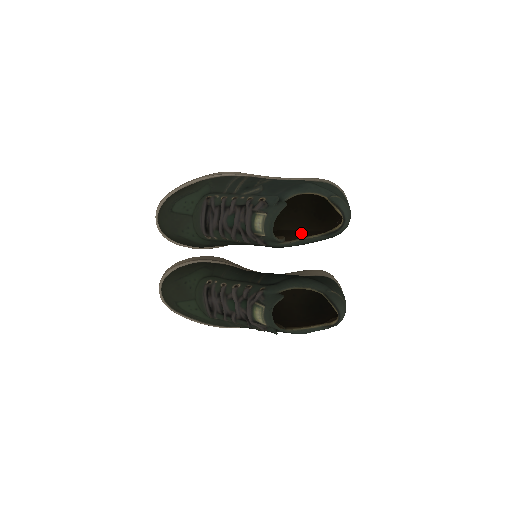
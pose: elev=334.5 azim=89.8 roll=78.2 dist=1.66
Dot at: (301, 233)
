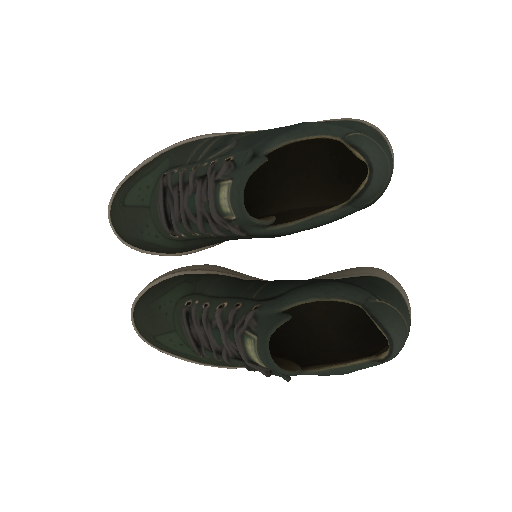
Dot at: (319, 210)
